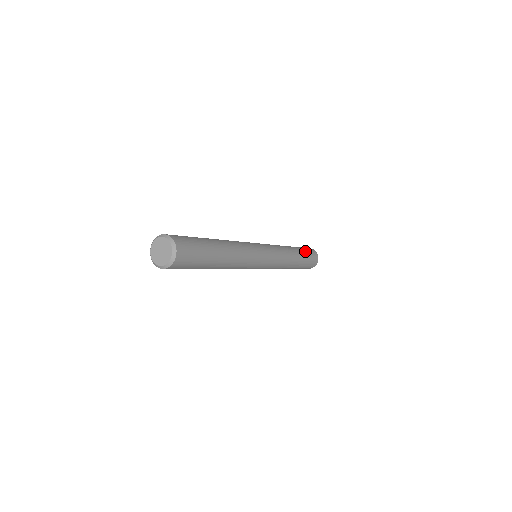
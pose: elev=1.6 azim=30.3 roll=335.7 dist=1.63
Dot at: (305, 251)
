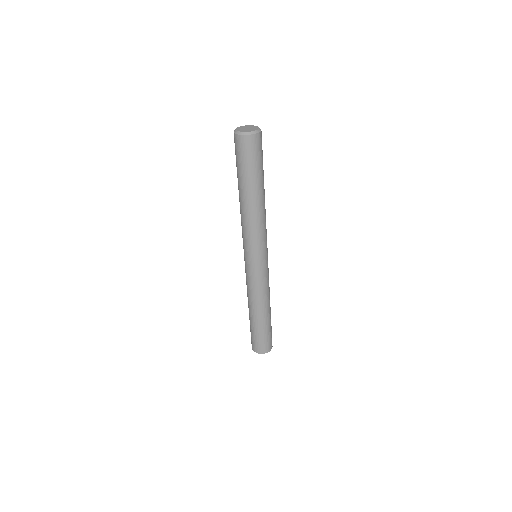
Dot at: occluded
